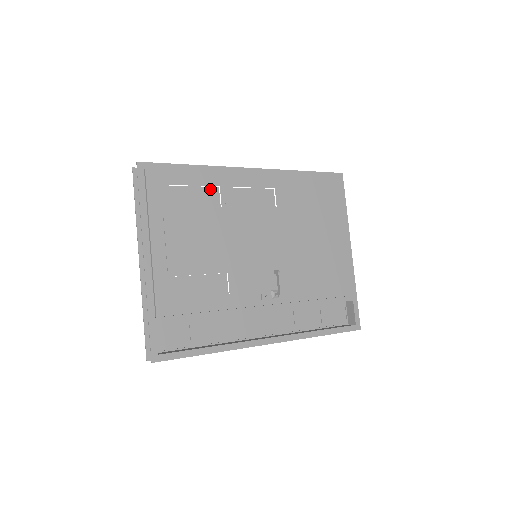
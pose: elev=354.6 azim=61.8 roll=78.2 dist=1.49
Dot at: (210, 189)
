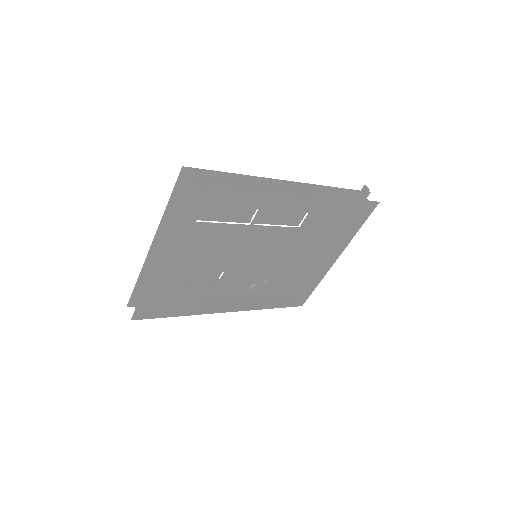
Dot at: (249, 208)
